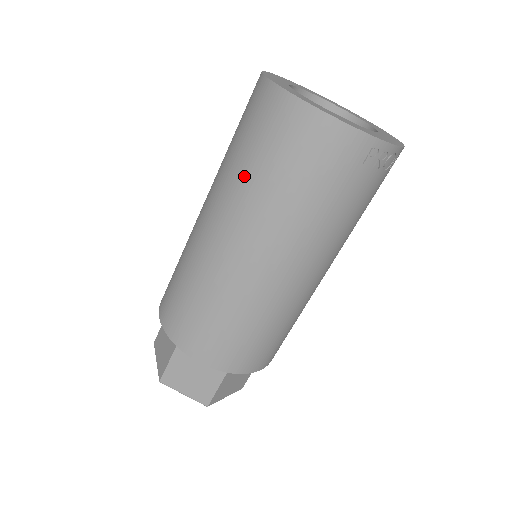
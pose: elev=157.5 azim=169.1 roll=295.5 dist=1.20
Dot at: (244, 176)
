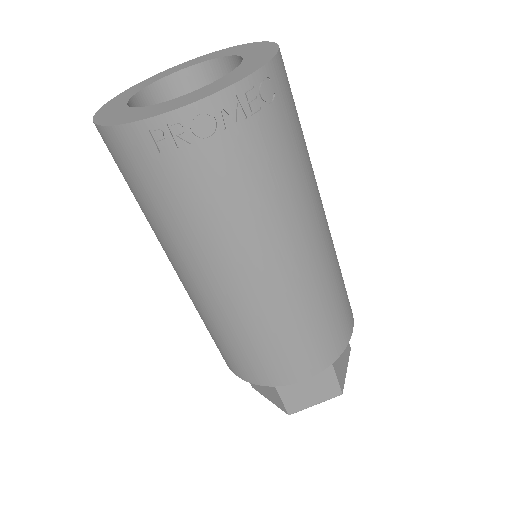
Dot at: occluded
